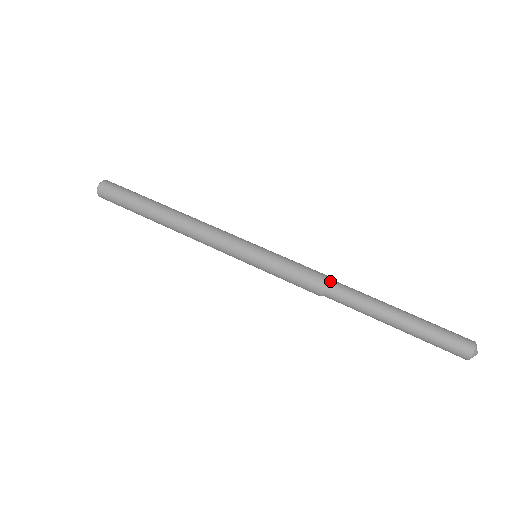
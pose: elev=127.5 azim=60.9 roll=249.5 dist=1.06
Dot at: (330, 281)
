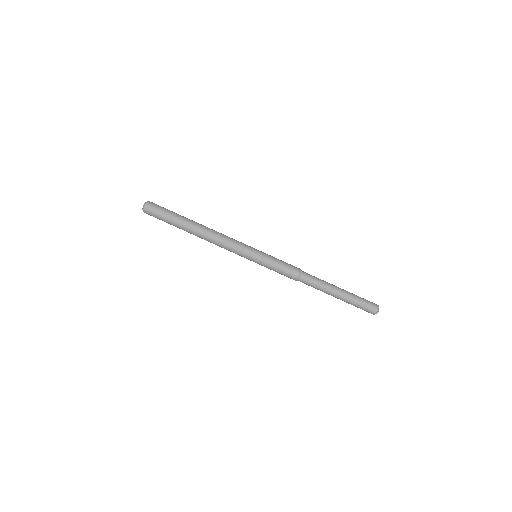
Dot at: (300, 276)
